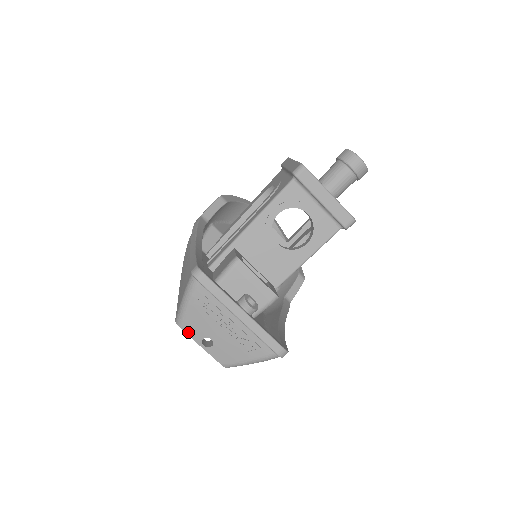
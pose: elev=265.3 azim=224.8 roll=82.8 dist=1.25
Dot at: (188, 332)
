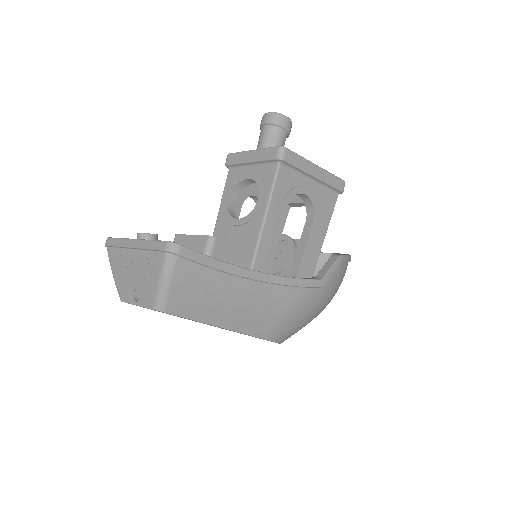
Dot at: (125, 300)
